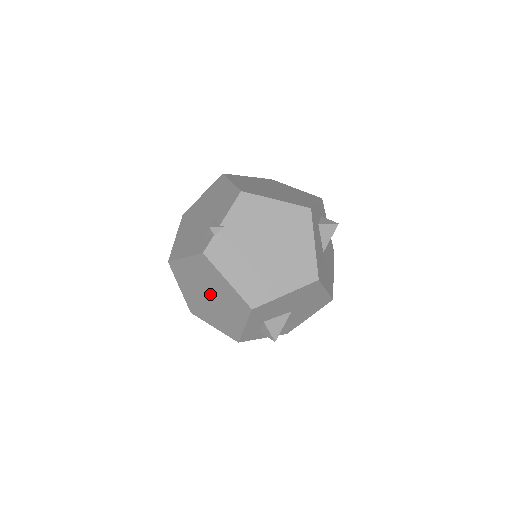
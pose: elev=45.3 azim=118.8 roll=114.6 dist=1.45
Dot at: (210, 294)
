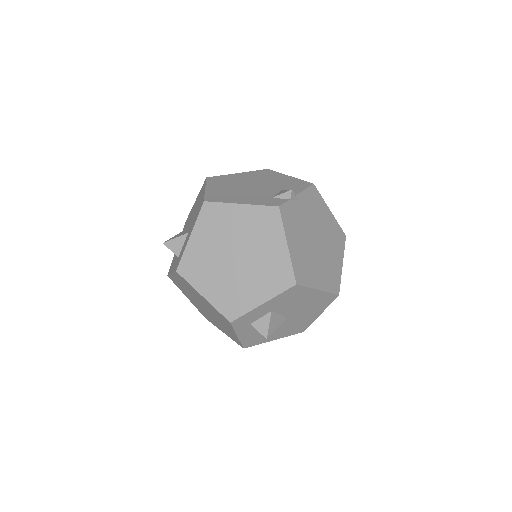
Dot at: (241, 254)
